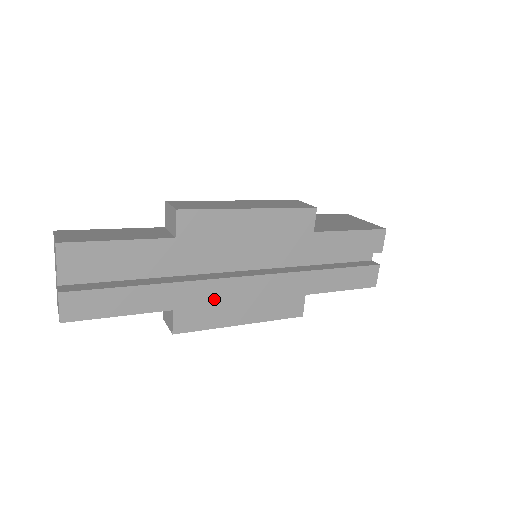
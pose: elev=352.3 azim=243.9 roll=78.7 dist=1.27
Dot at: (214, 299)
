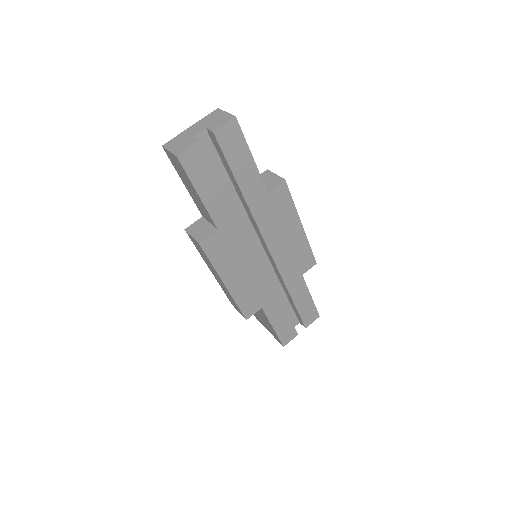
Dot at: (236, 251)
